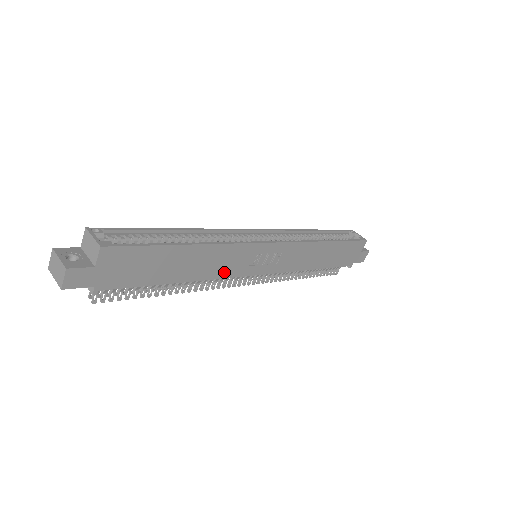
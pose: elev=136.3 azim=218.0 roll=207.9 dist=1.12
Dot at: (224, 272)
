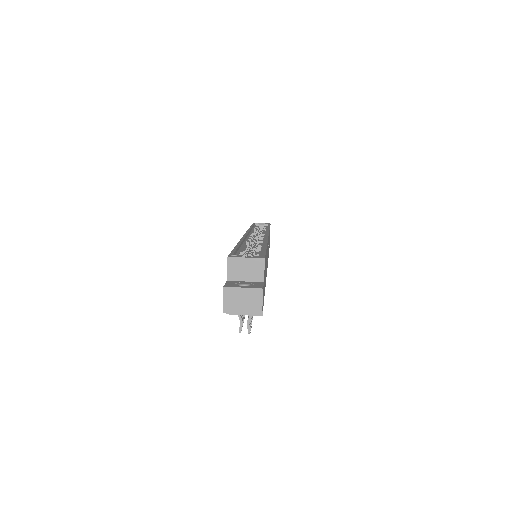
Dot at: occluded
